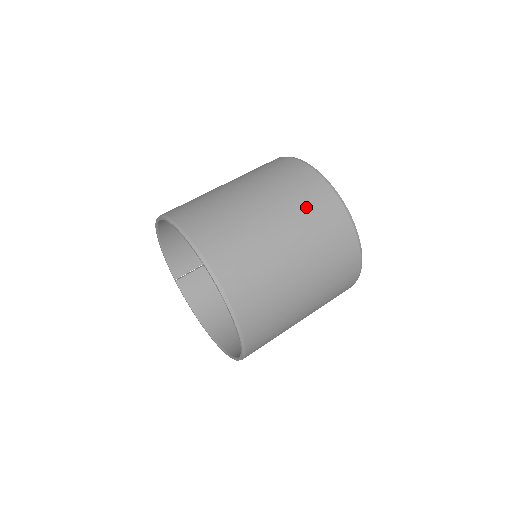
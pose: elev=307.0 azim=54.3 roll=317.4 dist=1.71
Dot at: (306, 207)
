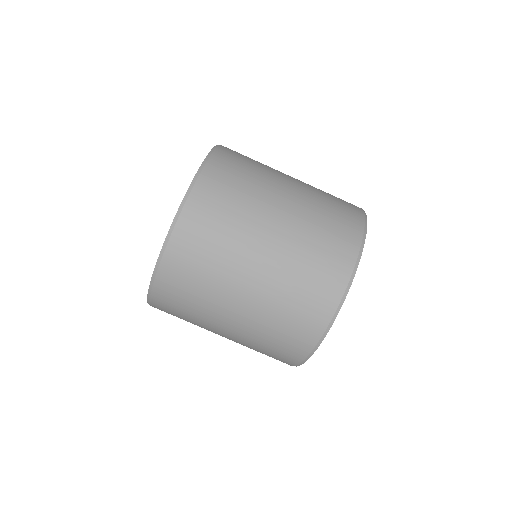
Dot at: (302, 279)
